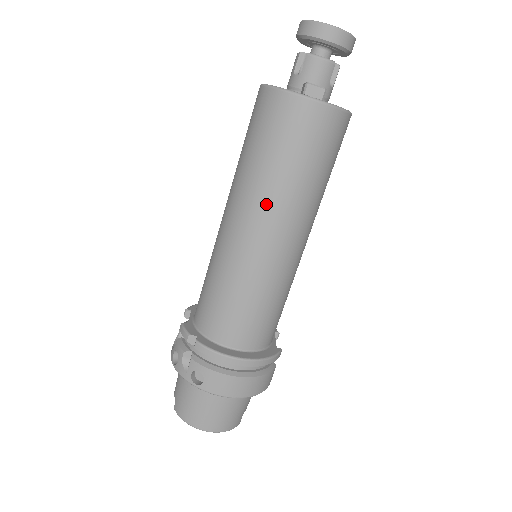
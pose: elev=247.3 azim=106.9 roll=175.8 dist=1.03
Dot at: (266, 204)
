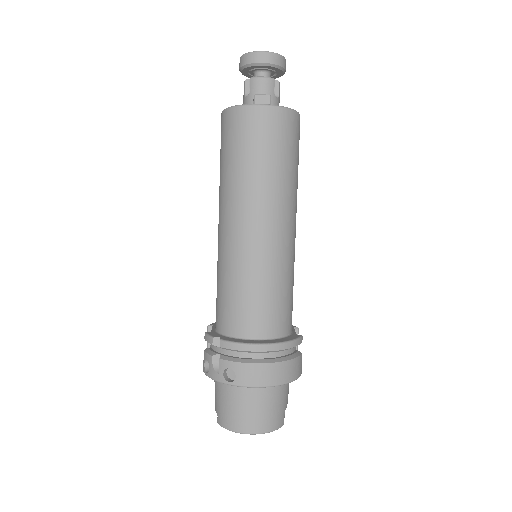
Dot at: (249, 199)
